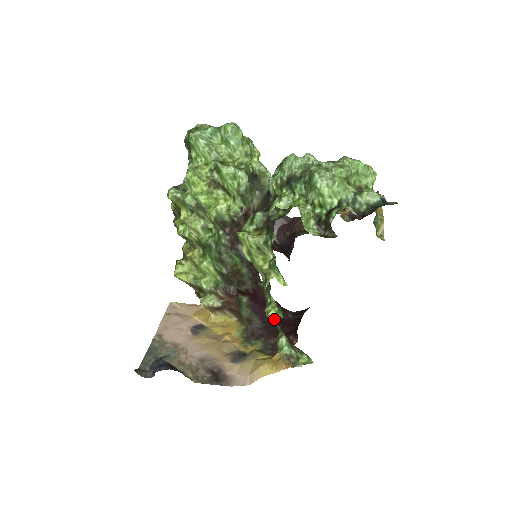
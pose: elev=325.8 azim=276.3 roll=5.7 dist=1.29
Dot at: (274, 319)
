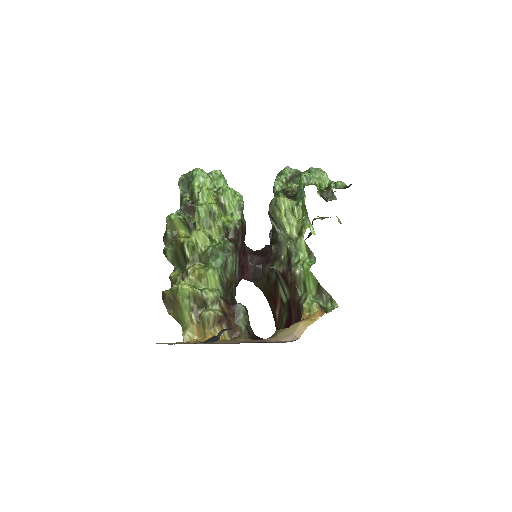
Dot at: (310, 265)
